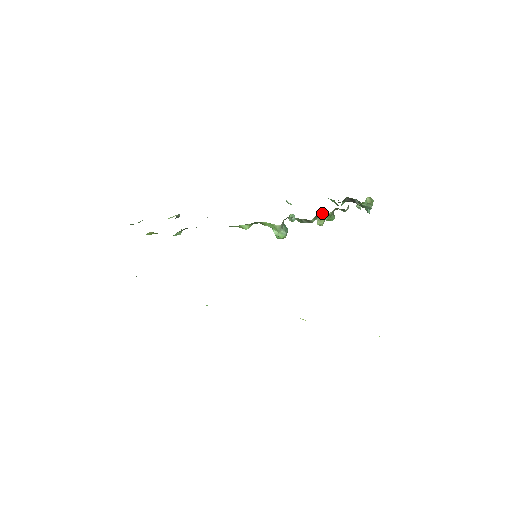
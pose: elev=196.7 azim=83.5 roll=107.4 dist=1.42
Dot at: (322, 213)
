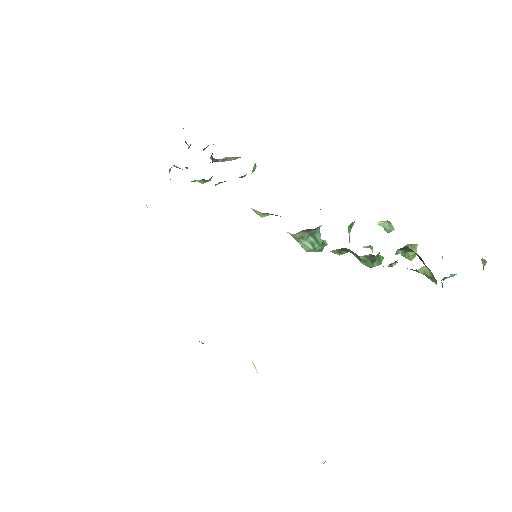
Dot at: occluded
